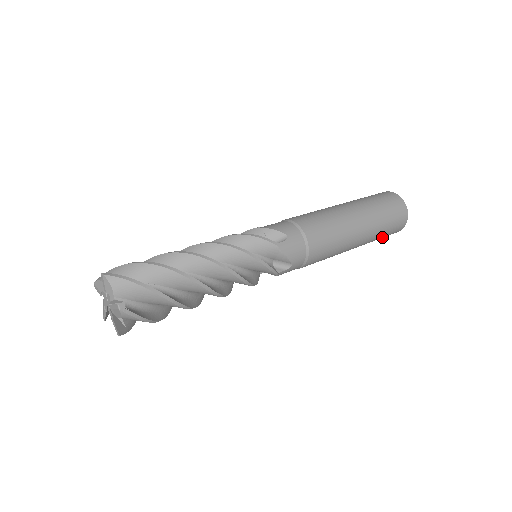
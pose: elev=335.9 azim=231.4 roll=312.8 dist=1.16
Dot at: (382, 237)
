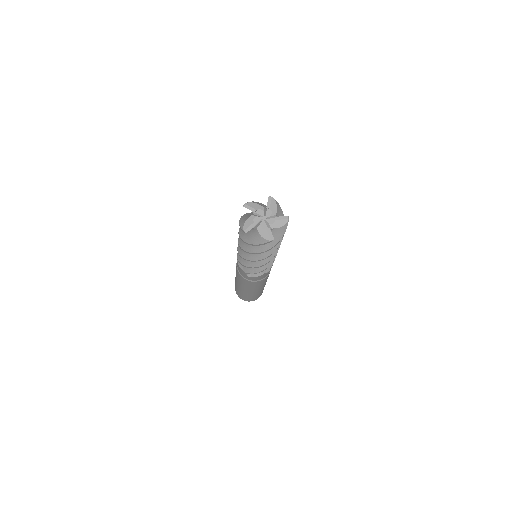
Dot at: occluded
